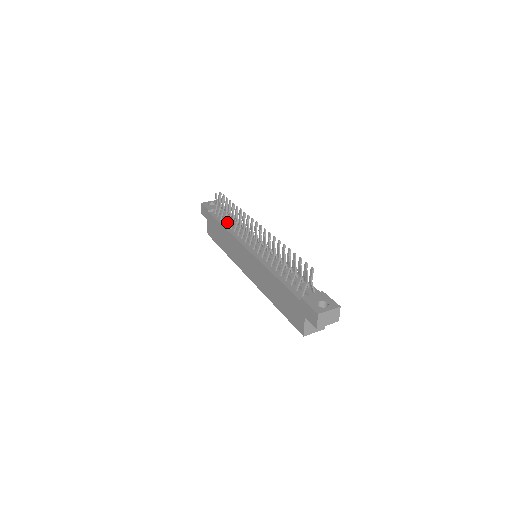
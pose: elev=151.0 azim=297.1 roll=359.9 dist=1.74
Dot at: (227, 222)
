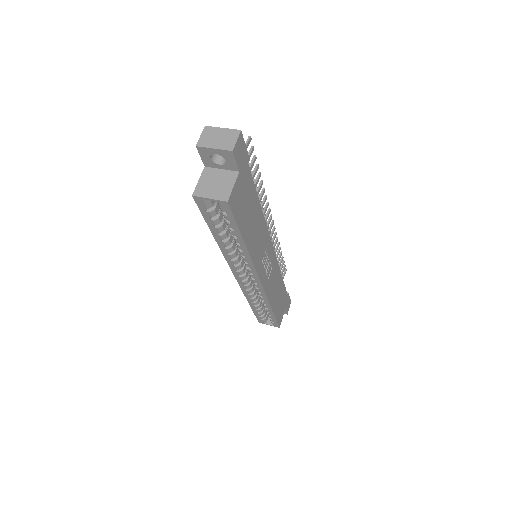
Dot at: occluded
